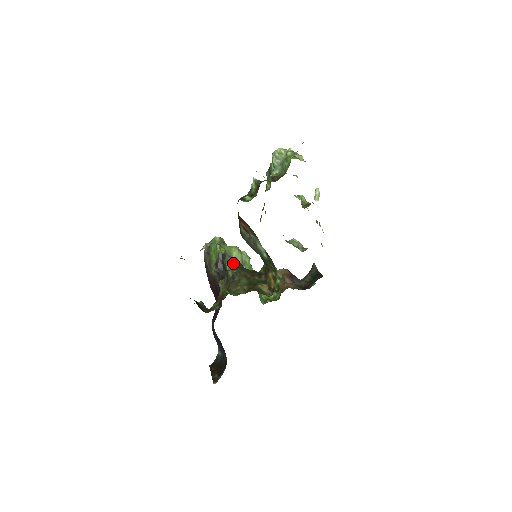
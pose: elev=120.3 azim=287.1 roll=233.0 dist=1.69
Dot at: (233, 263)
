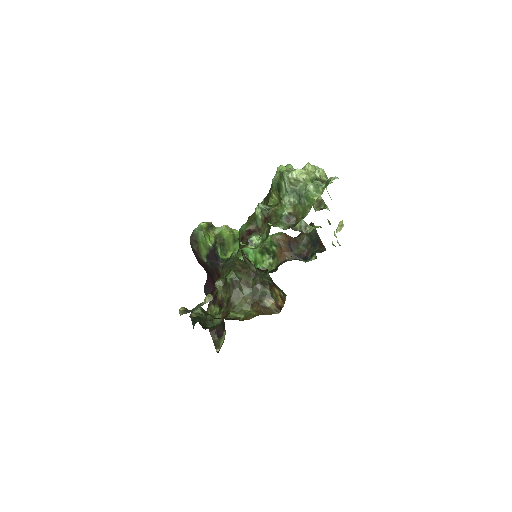
Dot at: (224, 243)
